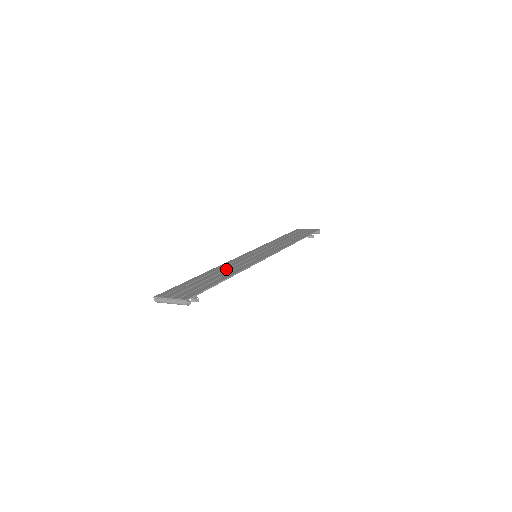
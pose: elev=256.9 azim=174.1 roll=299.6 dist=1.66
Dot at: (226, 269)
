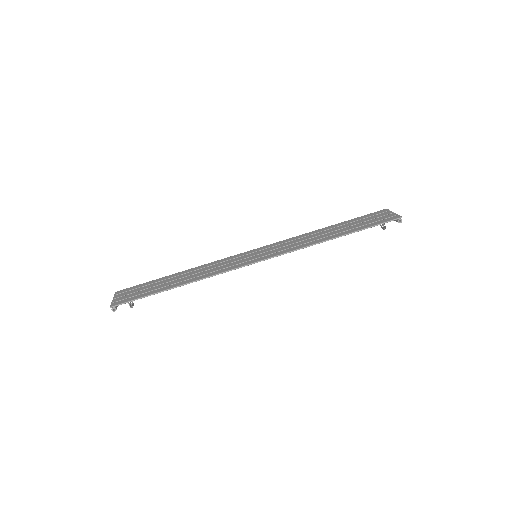
Dot at: (199, 272)
